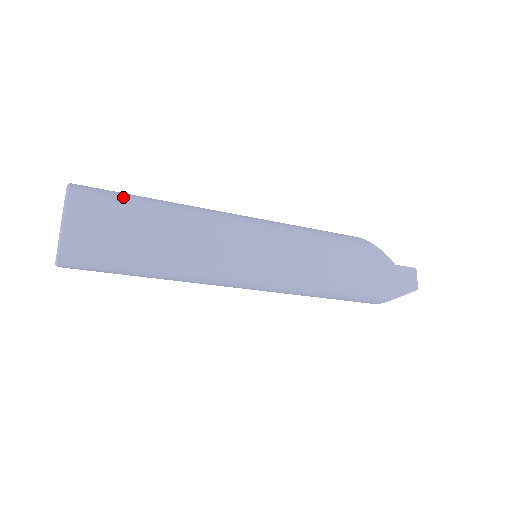
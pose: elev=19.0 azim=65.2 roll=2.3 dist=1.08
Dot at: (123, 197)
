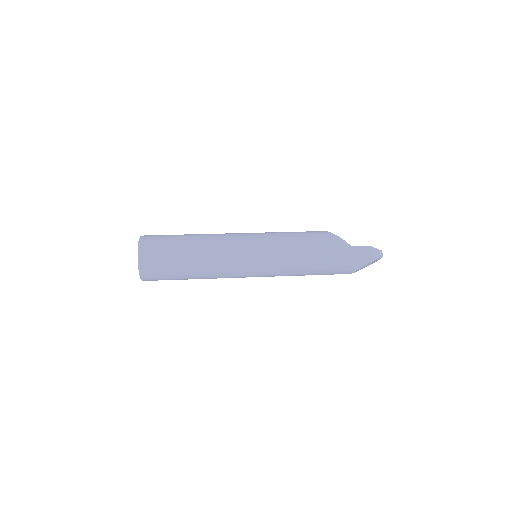
Dot at: (168, 238)
